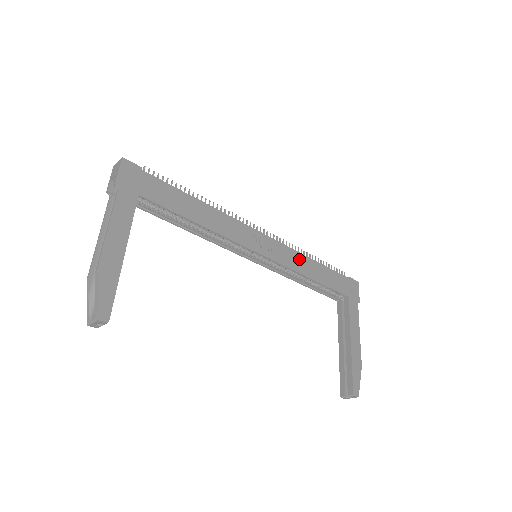
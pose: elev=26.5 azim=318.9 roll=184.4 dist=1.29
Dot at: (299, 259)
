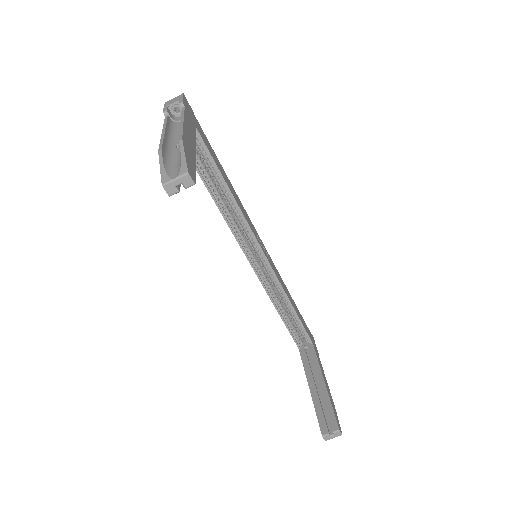
Dot at: (282, 282)
